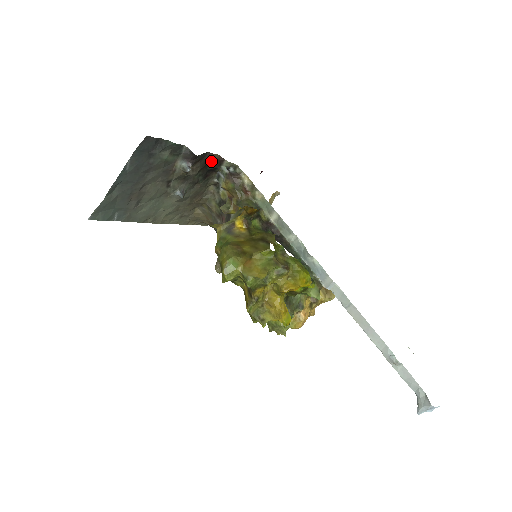
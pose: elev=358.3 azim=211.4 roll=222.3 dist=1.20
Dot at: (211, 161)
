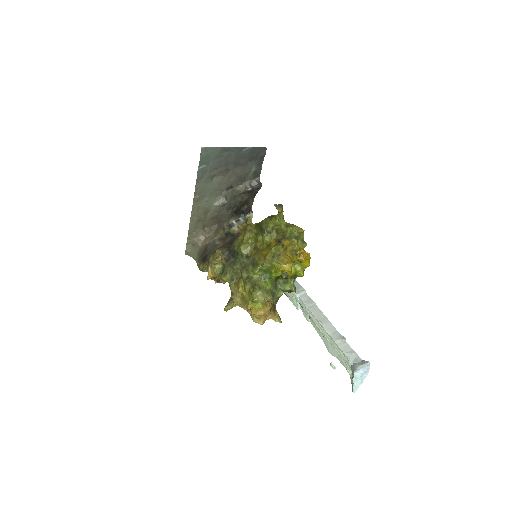
Dot at: (248, 205)
